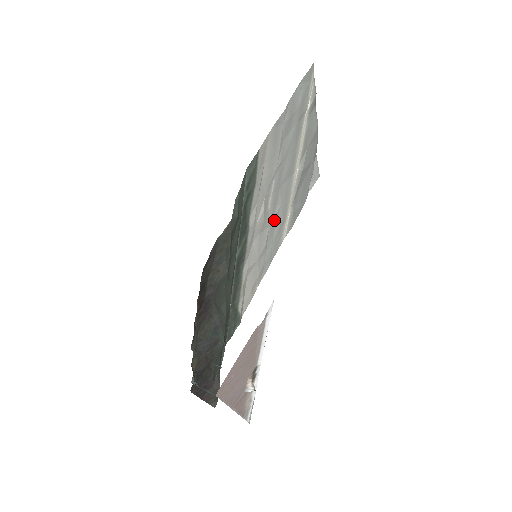
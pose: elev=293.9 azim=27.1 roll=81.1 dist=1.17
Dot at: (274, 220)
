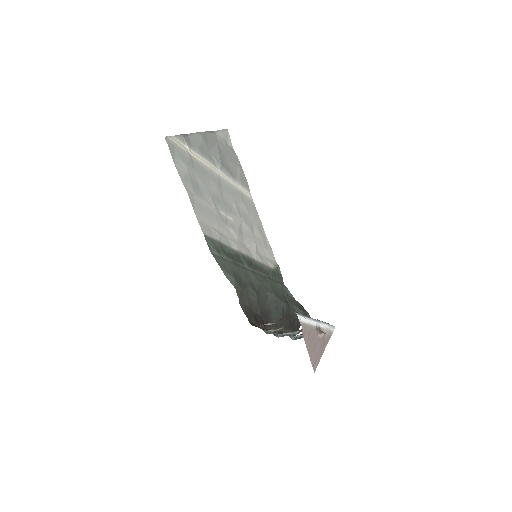
Dot at: (239, 212)
